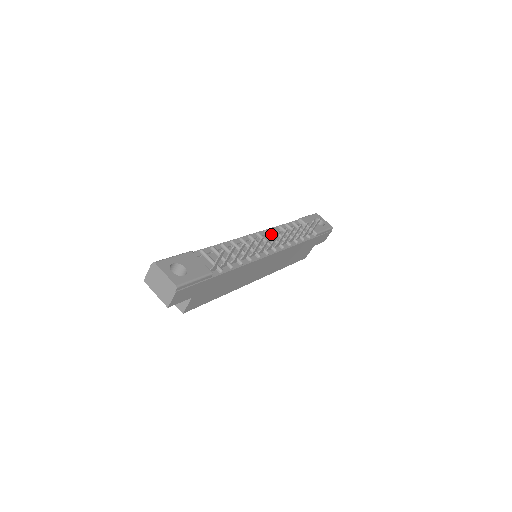
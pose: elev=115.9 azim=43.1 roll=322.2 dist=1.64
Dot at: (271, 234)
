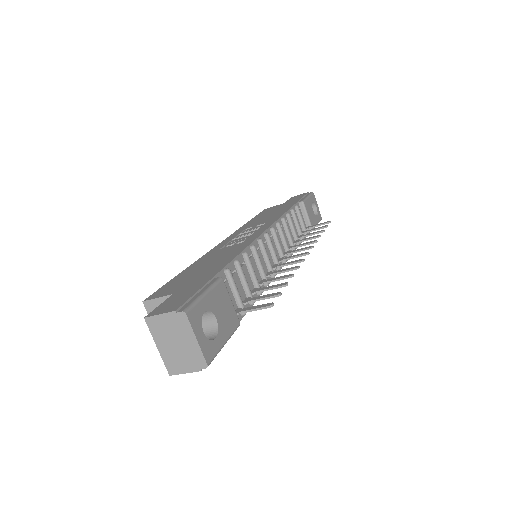
Dot at: (304, 259)
